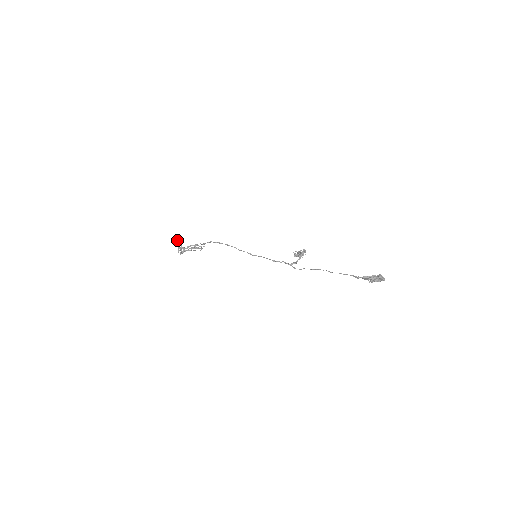
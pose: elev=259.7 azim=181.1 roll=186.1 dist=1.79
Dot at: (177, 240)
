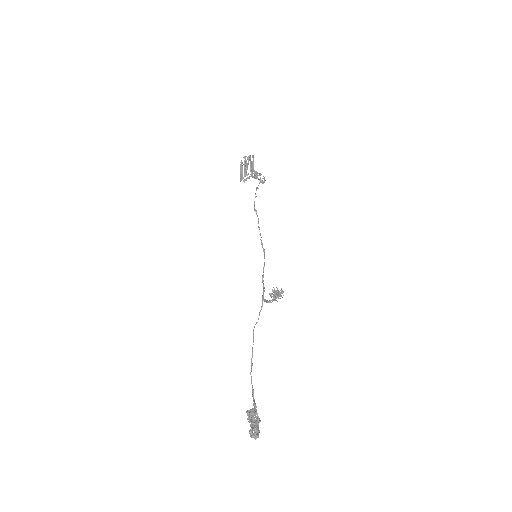
Dot at: (248, 158)
